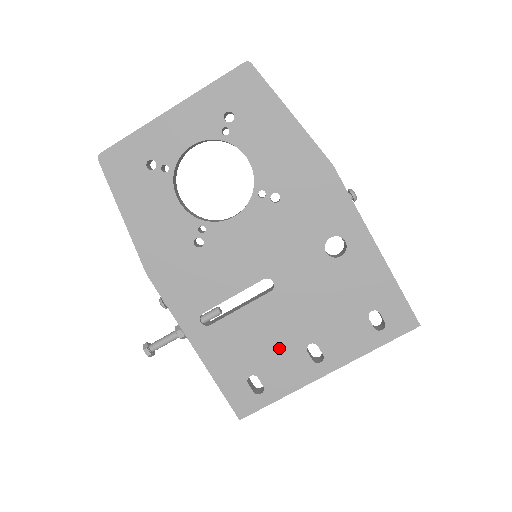
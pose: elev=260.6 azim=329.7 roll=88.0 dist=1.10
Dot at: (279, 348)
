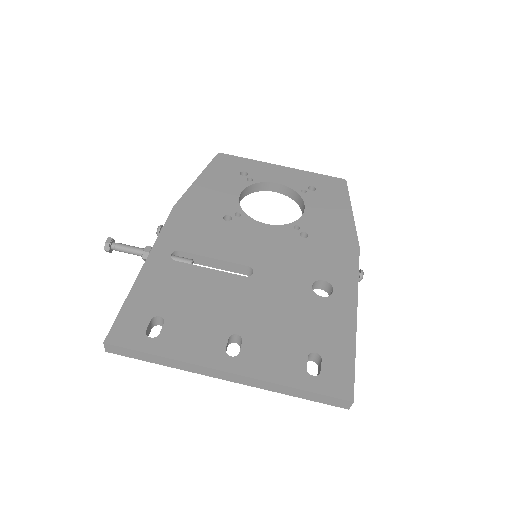
Dot at: (208, 316)
